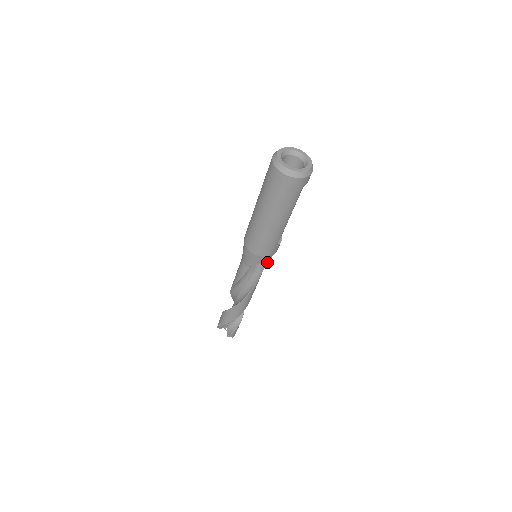
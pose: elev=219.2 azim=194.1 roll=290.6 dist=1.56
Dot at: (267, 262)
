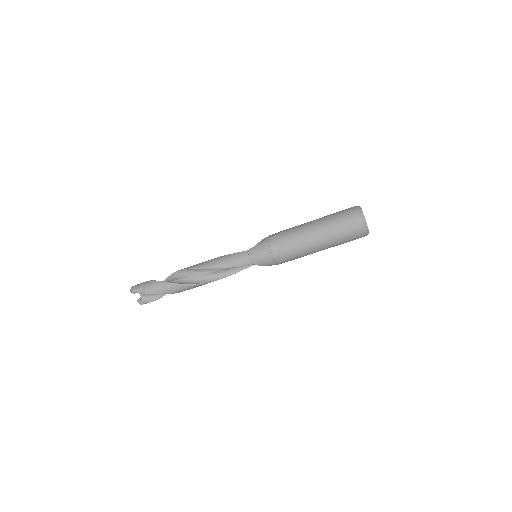
Dot at: occluded
